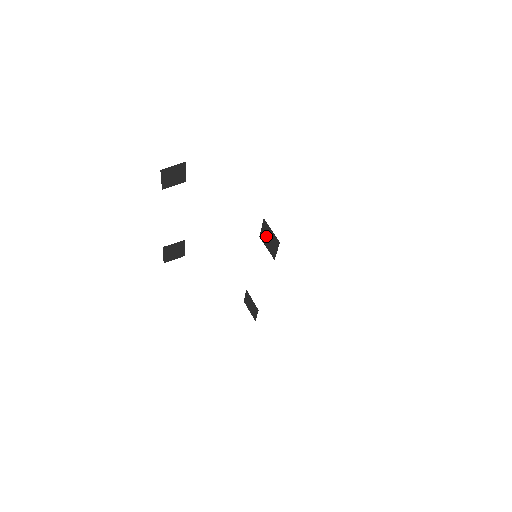
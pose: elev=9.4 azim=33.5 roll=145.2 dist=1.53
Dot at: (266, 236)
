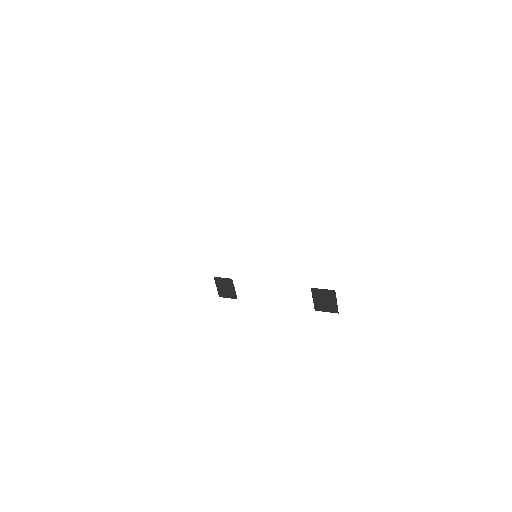
Dot at: (323, 297)
